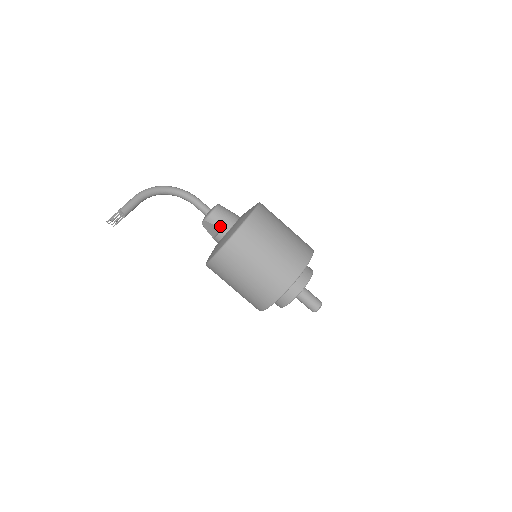
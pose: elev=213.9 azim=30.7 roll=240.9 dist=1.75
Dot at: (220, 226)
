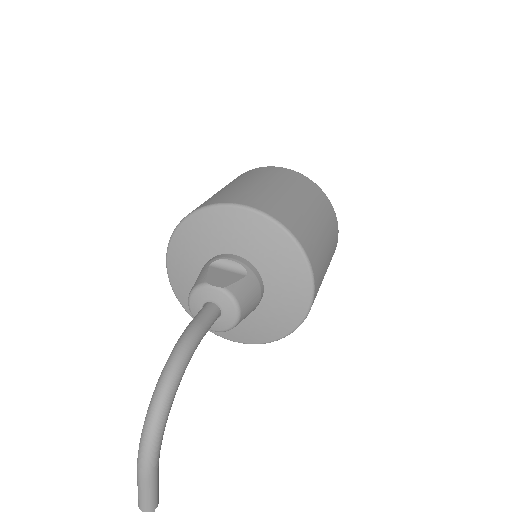
Dot at: occluded
